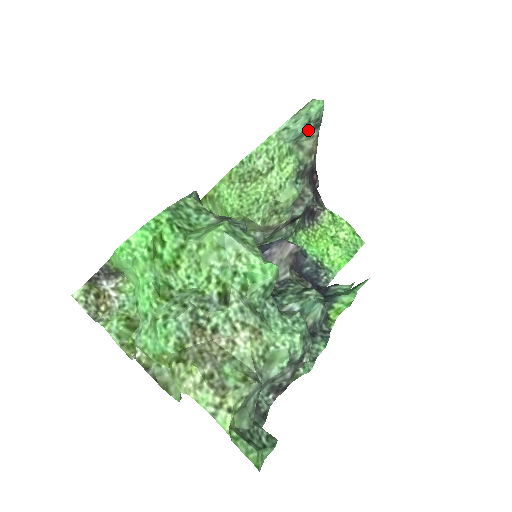
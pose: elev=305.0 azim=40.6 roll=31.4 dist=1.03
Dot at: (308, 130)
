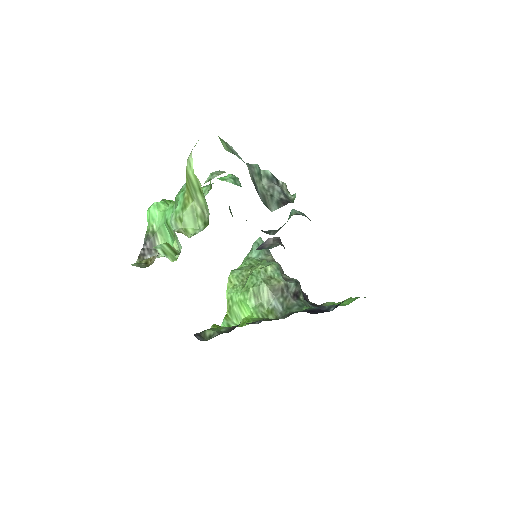
Dot at: (262, 251)
